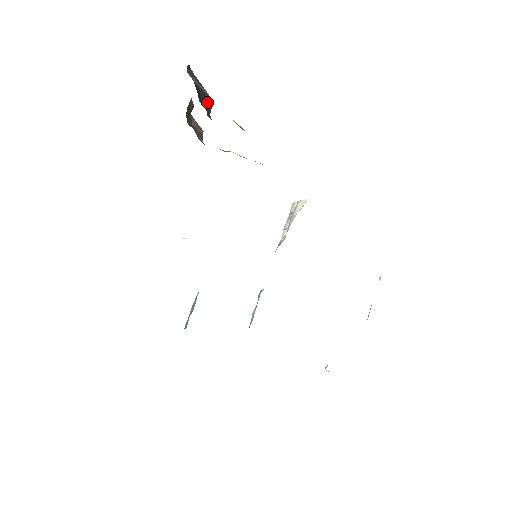
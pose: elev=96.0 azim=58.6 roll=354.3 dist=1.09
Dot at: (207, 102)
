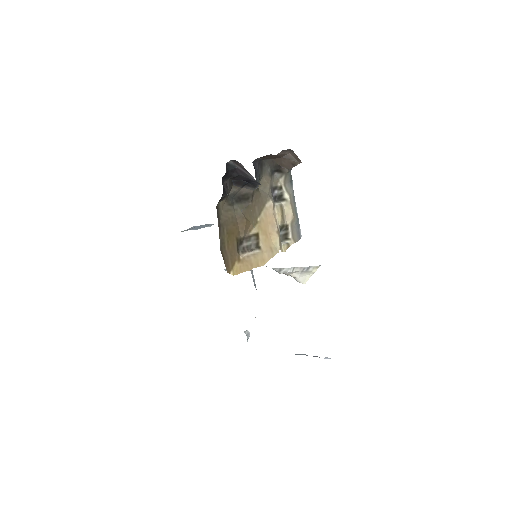
Dot at: (251, 181)
